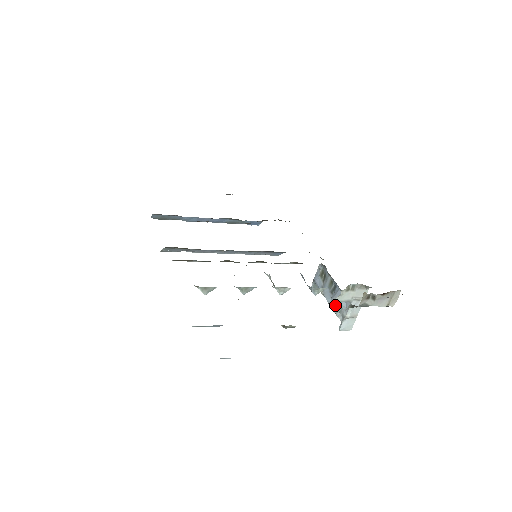
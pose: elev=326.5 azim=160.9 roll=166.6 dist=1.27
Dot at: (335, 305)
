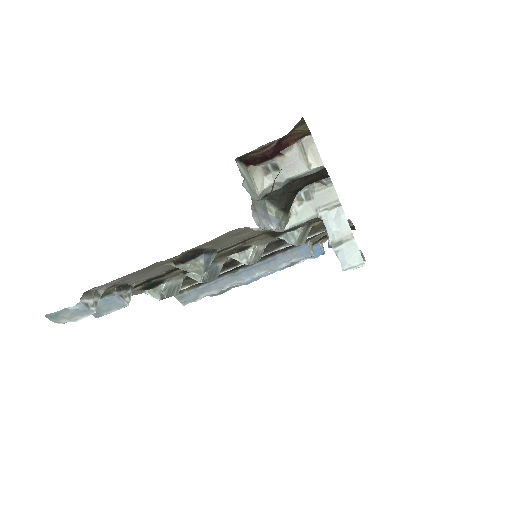
Dot at: (328, 243)
